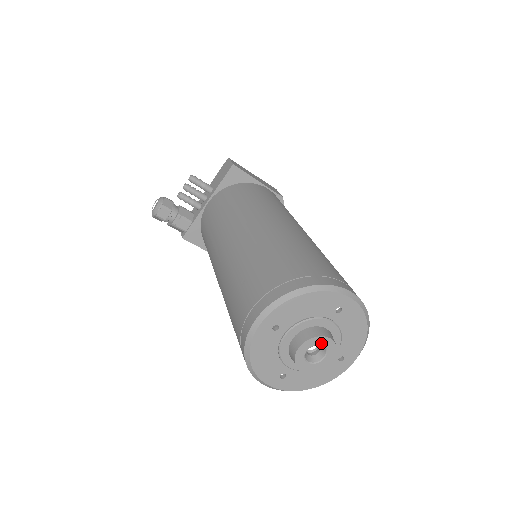
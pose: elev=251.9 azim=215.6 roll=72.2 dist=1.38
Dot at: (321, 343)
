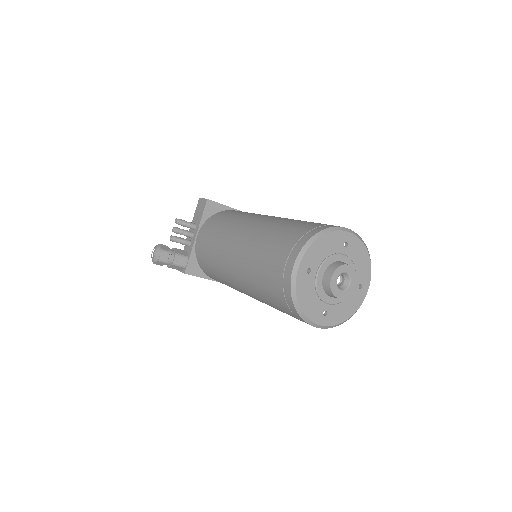
Dot at: (344, 271)
